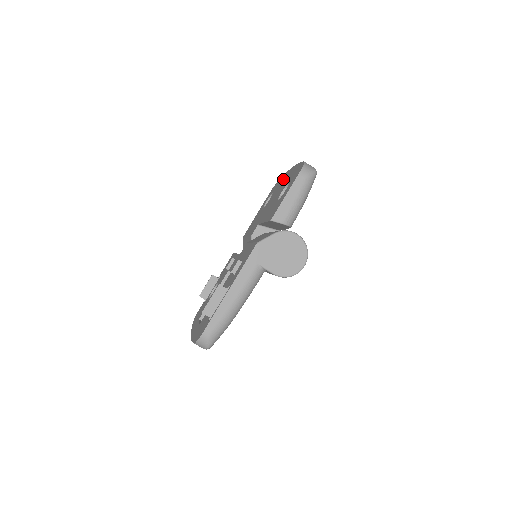
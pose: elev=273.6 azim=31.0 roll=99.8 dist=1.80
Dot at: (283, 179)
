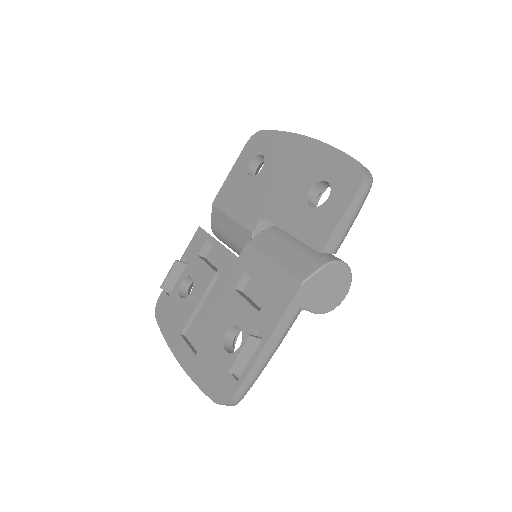
Dot at: (288, 147)
